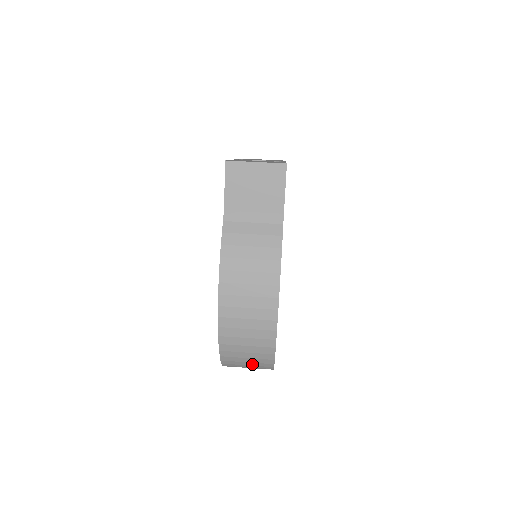
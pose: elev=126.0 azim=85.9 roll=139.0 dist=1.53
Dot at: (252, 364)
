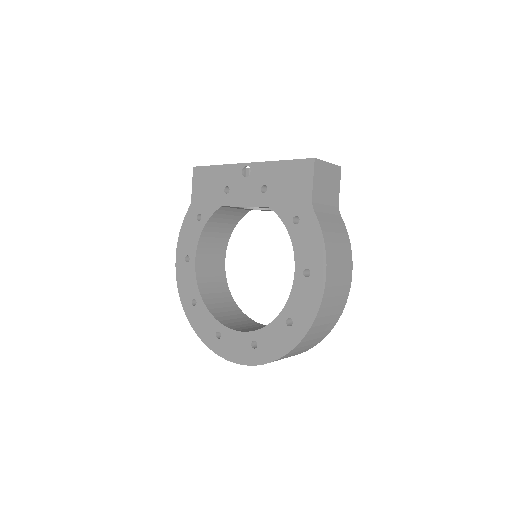
Dot at: (305, 348)
